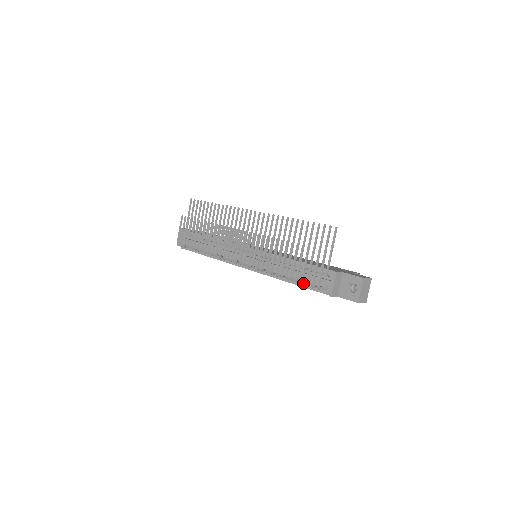
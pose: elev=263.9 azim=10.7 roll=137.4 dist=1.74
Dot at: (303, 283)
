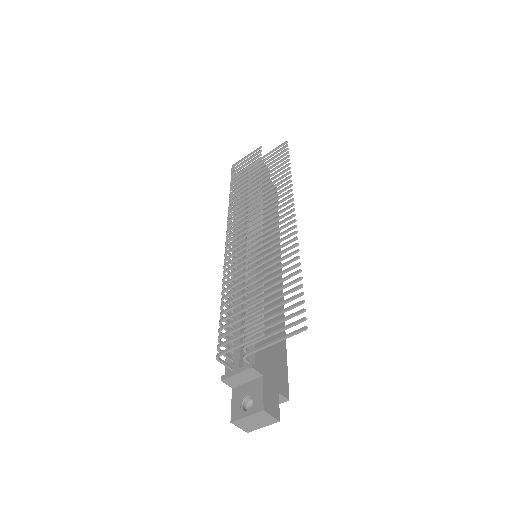
Dot at: (220, 332)
